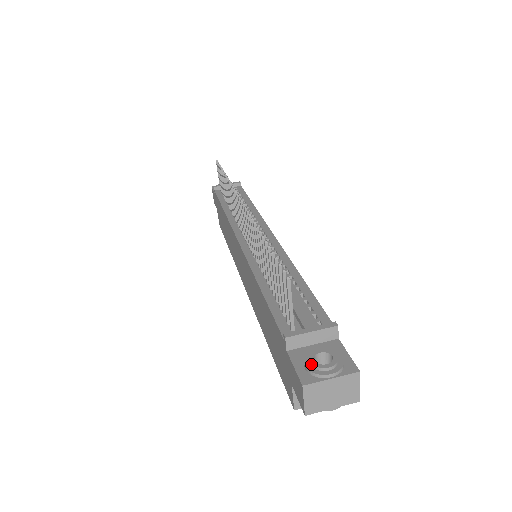
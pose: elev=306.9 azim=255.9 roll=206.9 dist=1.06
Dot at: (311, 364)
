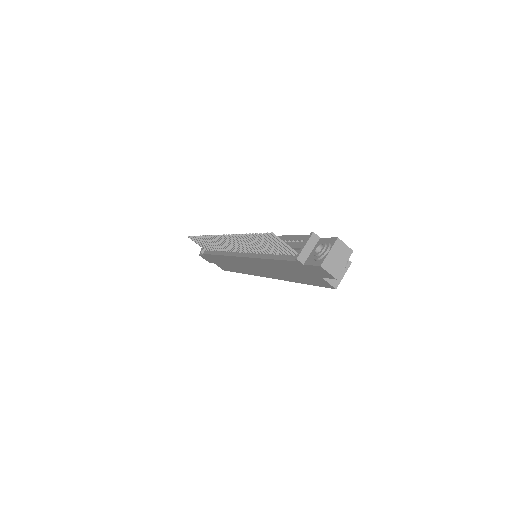
Dot at: (316, 256)
